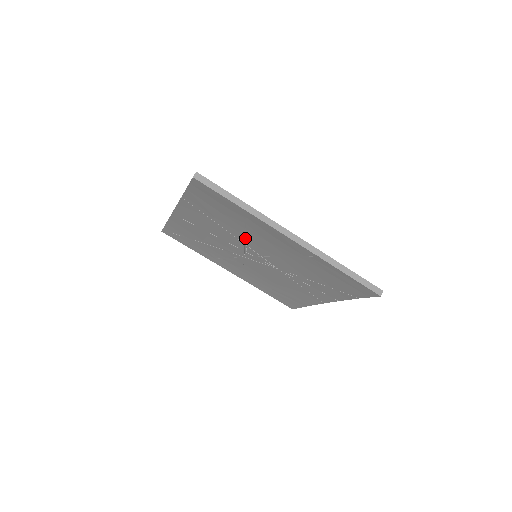
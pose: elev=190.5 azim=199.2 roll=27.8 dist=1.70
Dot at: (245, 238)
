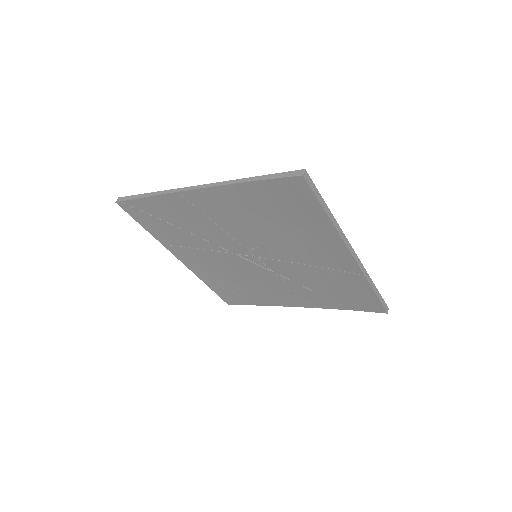
Dot at: (273, 240)
